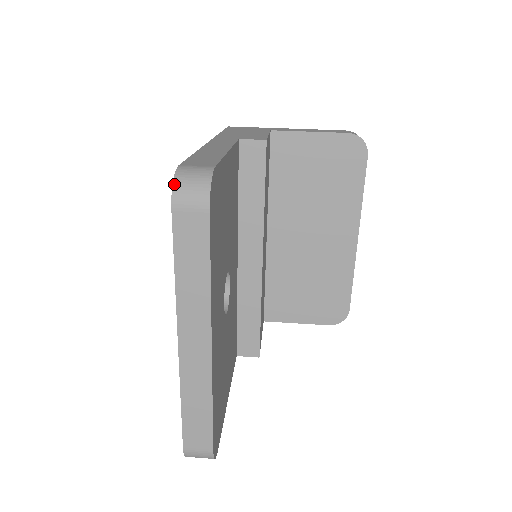
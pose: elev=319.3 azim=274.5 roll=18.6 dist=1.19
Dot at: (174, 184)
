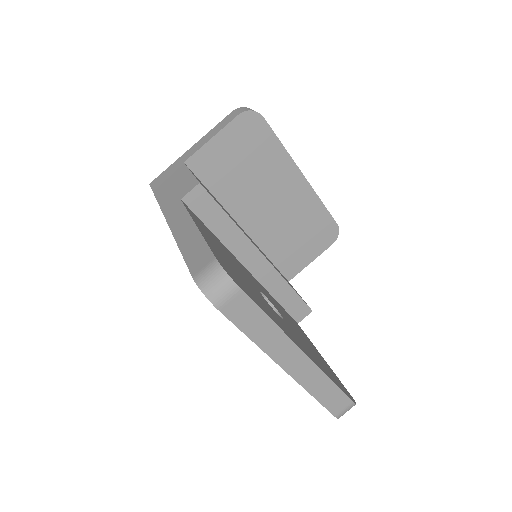
Dot at: (205, 295)
